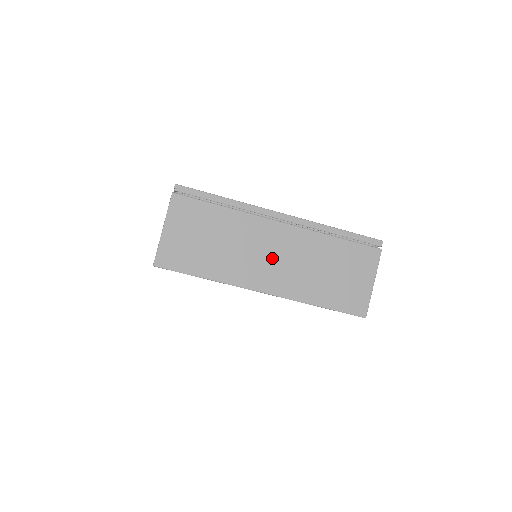
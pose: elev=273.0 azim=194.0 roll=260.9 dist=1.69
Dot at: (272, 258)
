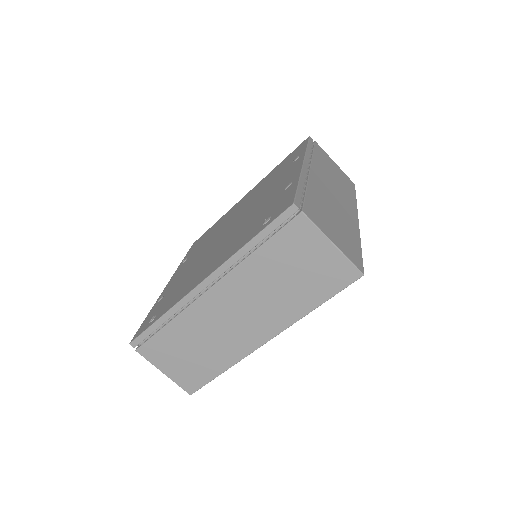
Dot at: (239, 317)
